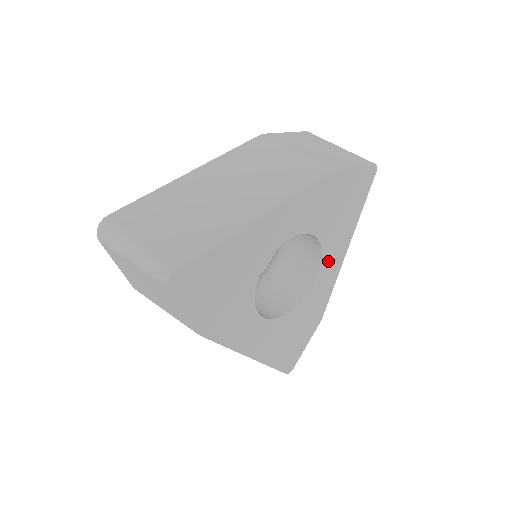
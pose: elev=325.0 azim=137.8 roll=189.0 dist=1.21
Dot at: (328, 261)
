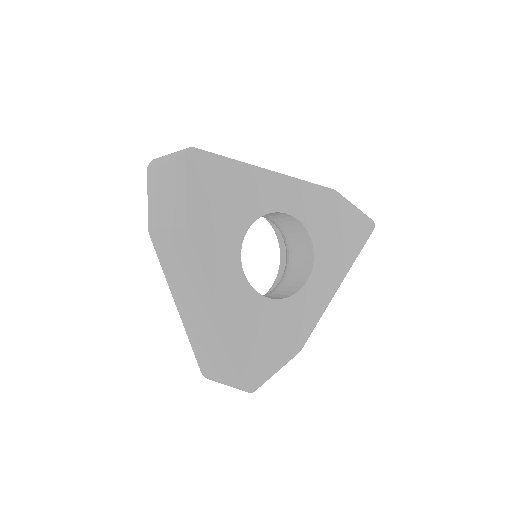
Dot at: (318, 279)
